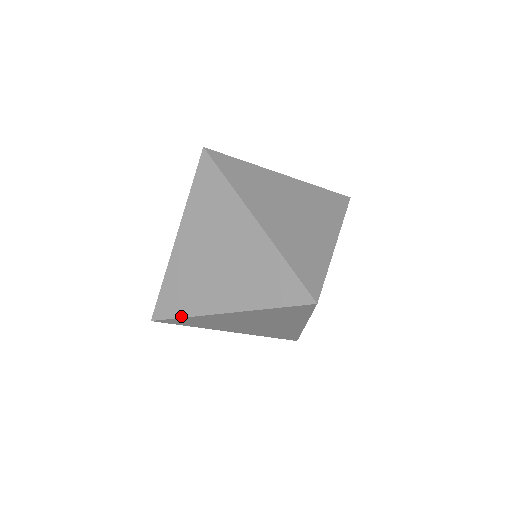
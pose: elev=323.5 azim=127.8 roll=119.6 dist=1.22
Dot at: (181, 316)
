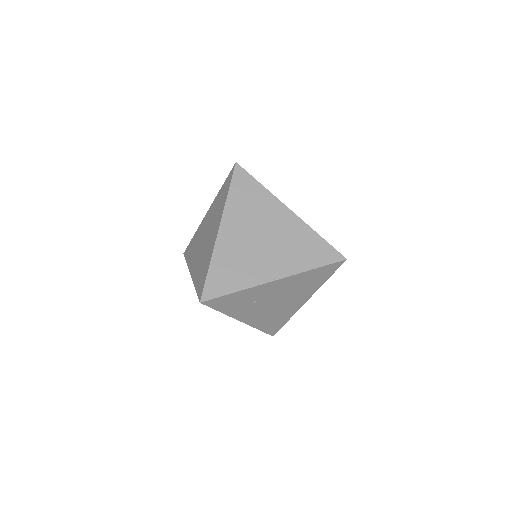
Dot at: (187, 261)
